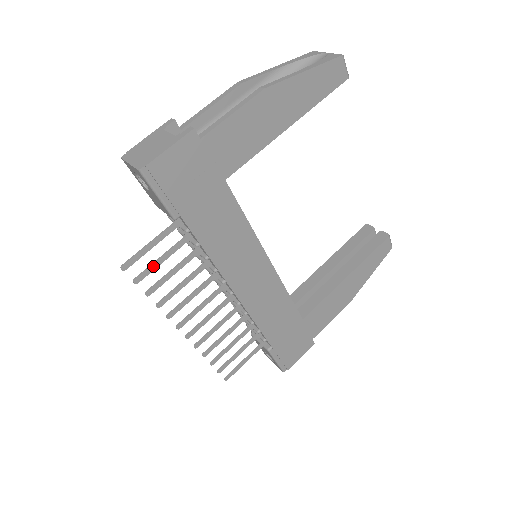
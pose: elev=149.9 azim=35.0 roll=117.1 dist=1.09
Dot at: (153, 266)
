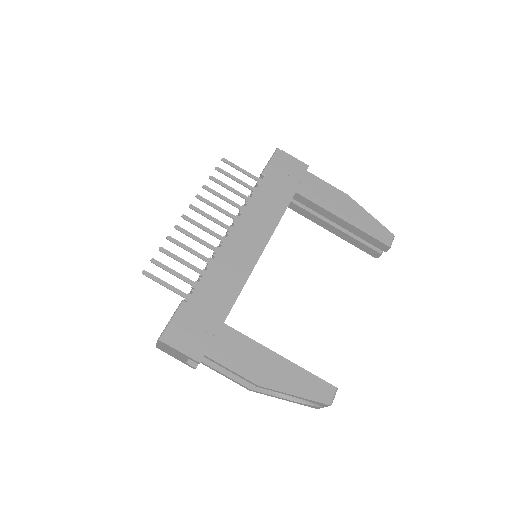
Dot at: (229, 175)
